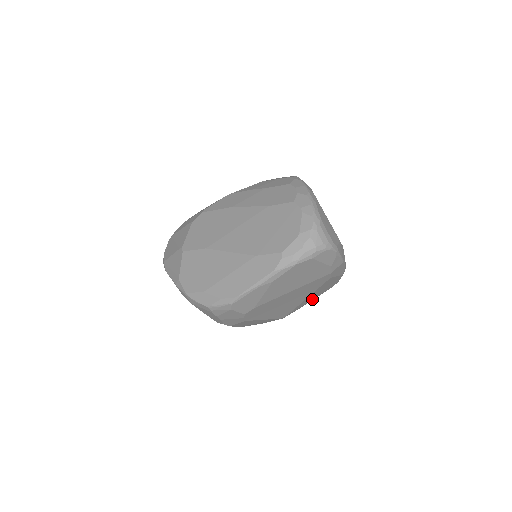
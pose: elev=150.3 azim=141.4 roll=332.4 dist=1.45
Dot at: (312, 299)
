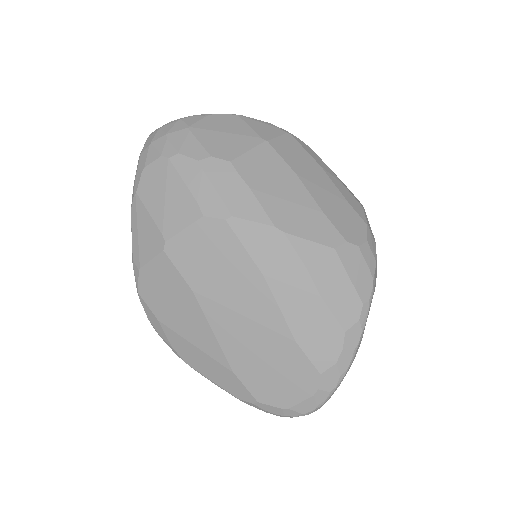
Dot at: occluded
